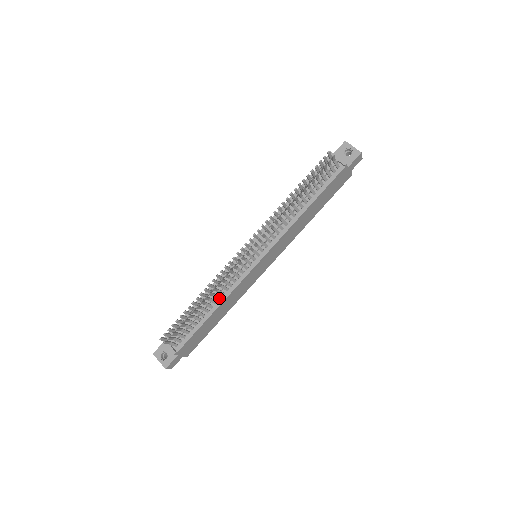
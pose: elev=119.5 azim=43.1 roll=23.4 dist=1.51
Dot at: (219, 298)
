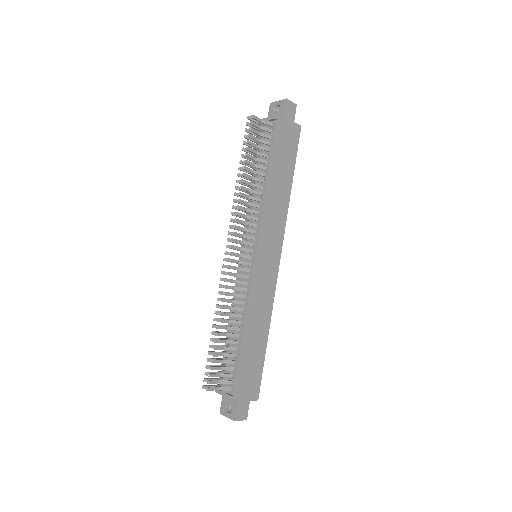
Dot at: (241, 316)
